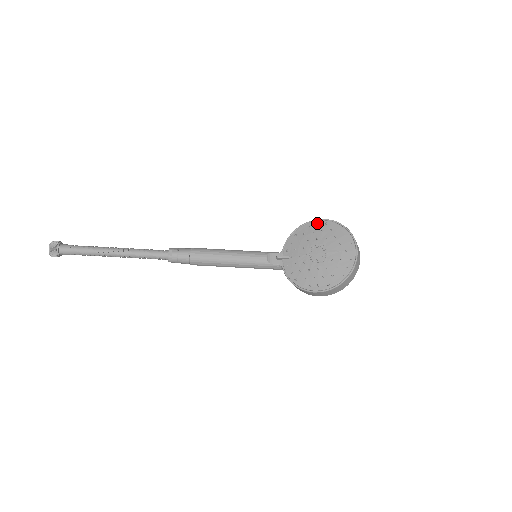
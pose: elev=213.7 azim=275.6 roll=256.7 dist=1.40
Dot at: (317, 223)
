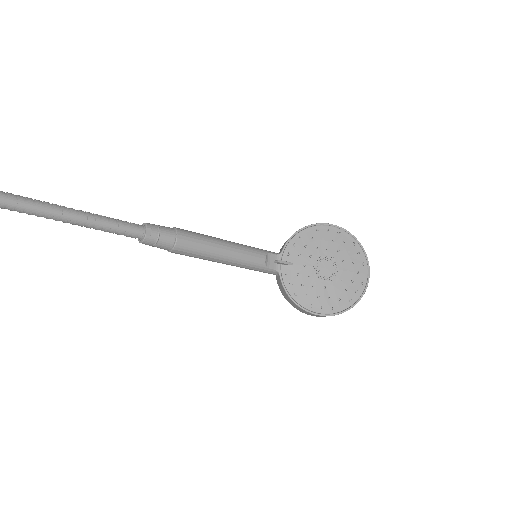
Dot at: (328, 229)
